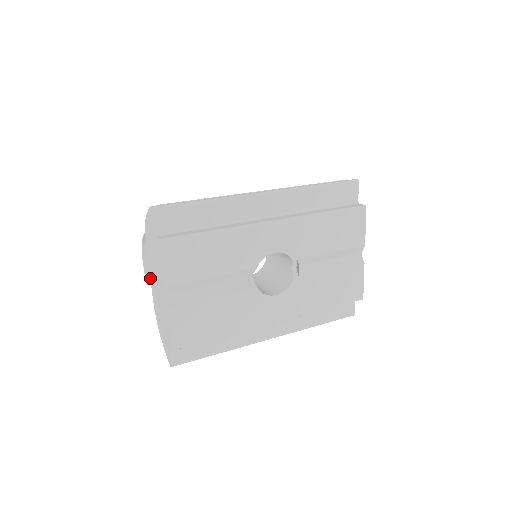
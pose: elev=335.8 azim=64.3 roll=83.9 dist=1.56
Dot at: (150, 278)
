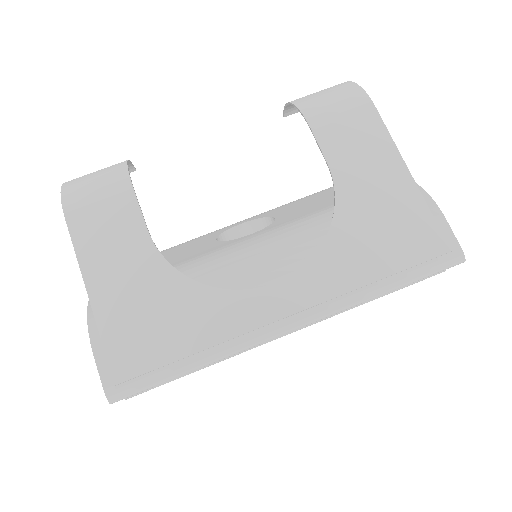
Dot at: occluded
